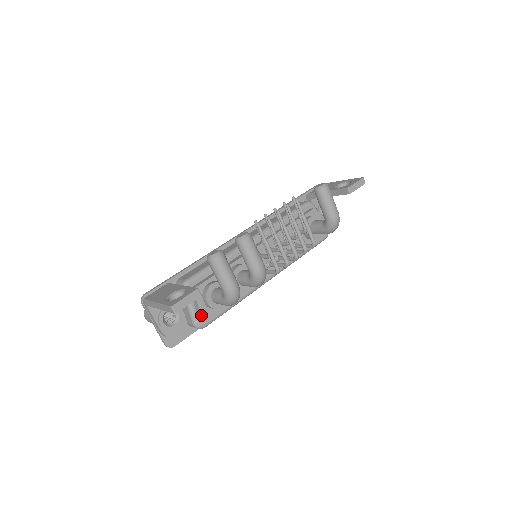
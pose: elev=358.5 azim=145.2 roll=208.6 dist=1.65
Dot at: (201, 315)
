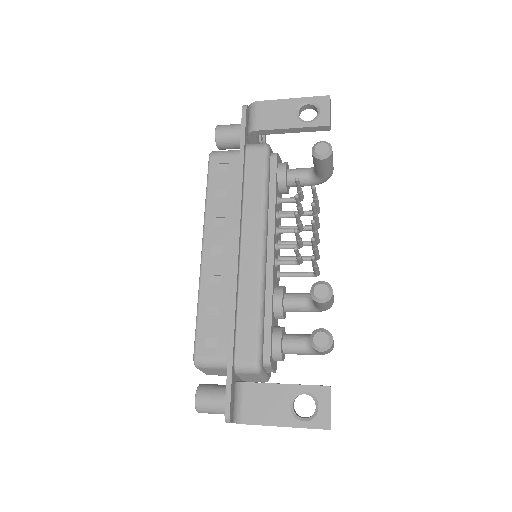
Dot at: (275, 372)
